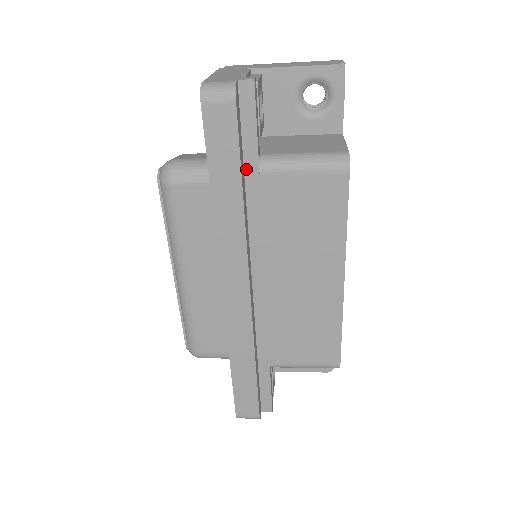
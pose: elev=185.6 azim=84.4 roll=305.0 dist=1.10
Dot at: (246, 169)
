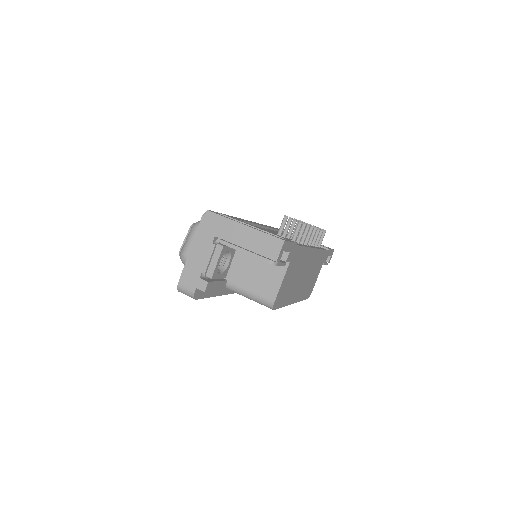
Dot at: occluded
